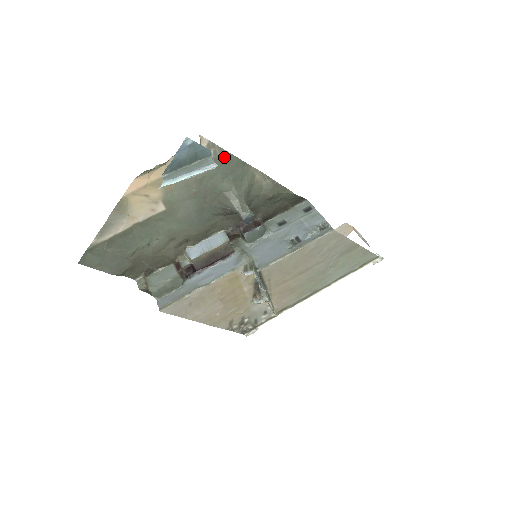
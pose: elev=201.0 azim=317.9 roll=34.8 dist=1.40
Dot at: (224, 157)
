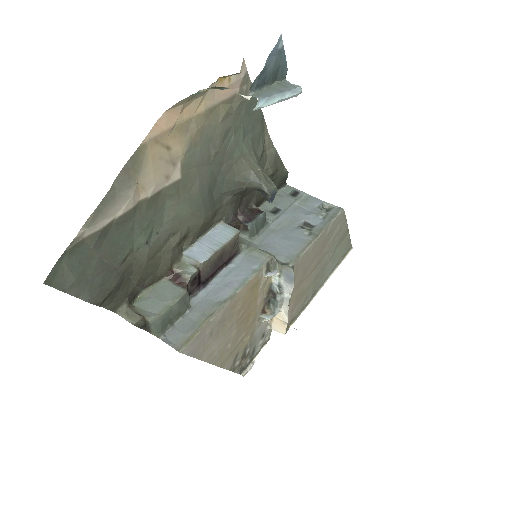
Dot at: (250, 103)
